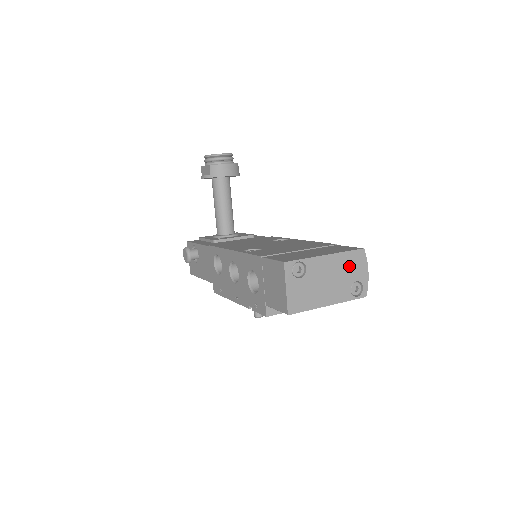
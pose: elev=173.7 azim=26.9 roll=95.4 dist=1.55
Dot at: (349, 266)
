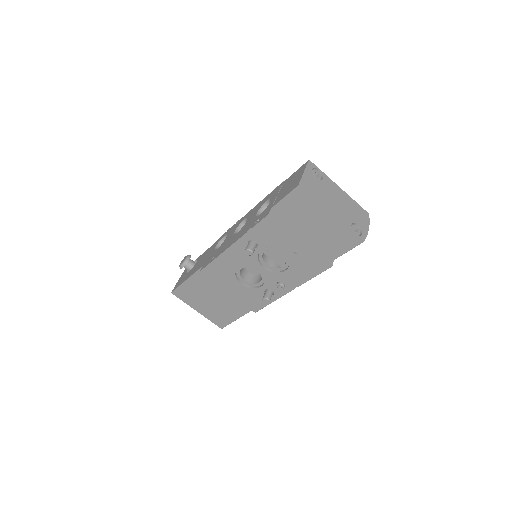
Dot at: (355, 211)
